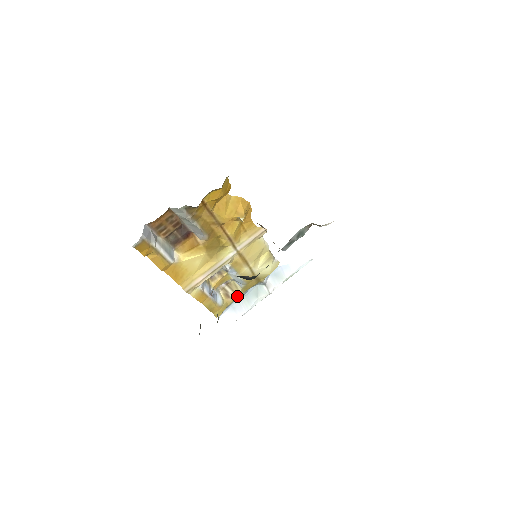
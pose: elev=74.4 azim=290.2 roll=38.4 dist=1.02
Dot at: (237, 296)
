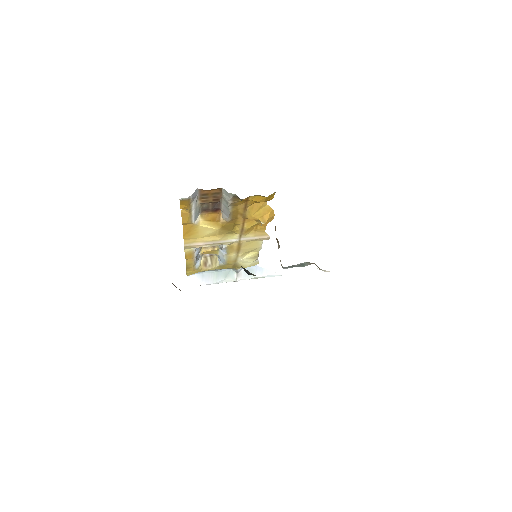
Dot at: (212, 269)
